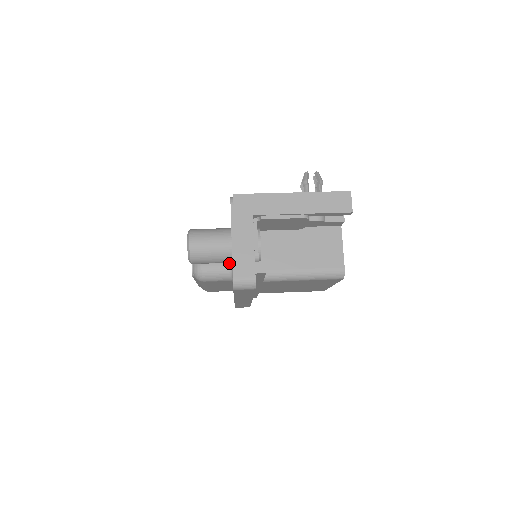
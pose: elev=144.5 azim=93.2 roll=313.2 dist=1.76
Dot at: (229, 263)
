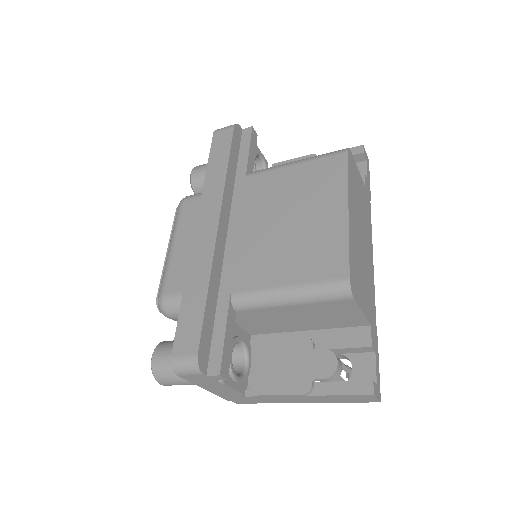
Dot at: occluded
